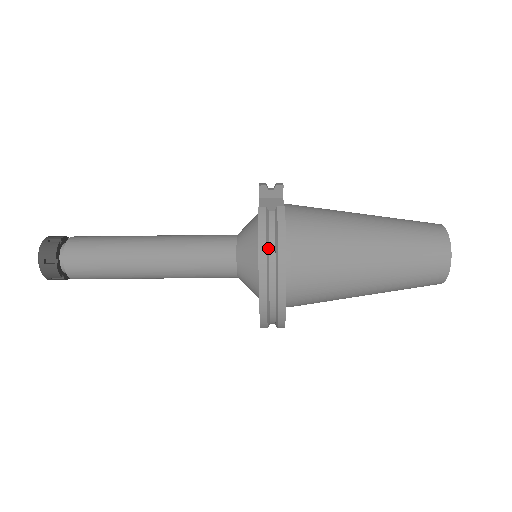
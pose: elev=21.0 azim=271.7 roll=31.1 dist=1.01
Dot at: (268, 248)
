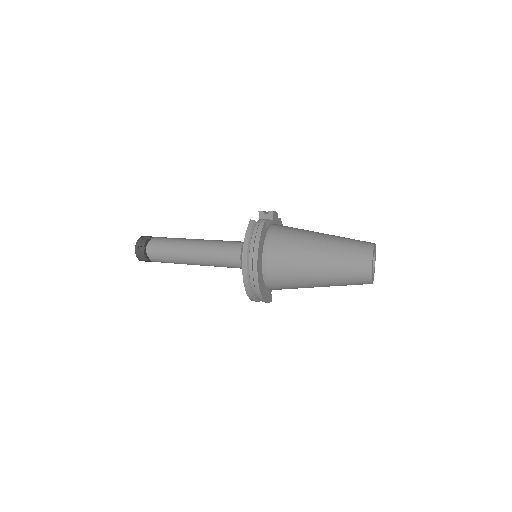
Dot at: (250, 242)
